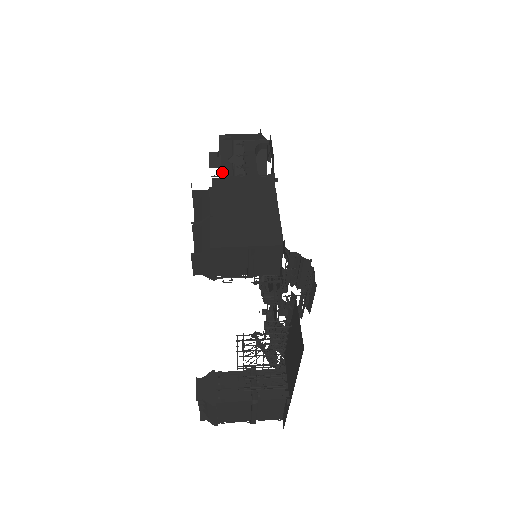
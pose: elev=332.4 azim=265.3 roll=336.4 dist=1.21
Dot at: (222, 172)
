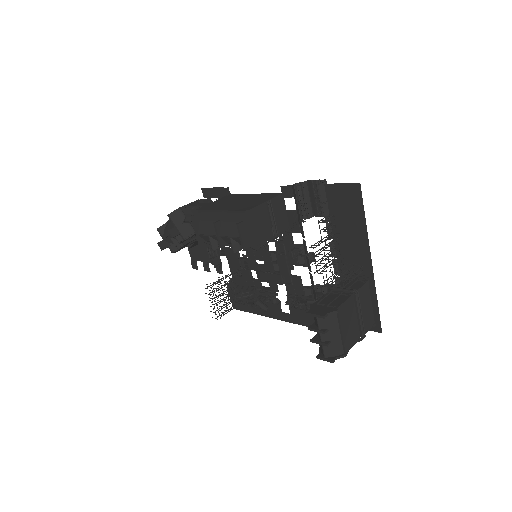
Dot at: (183, 236)
